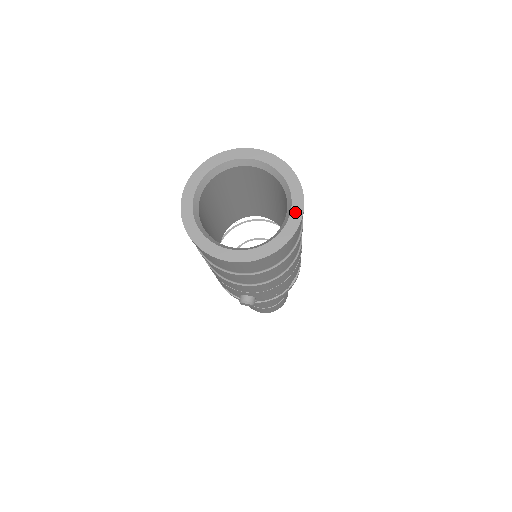
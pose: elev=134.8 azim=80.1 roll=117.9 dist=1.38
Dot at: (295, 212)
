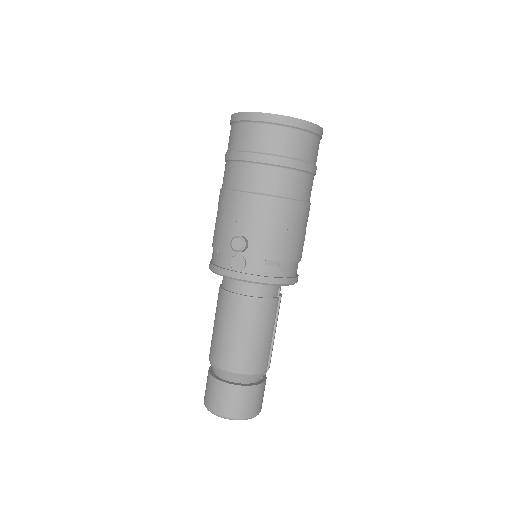
Dot at: occluded
